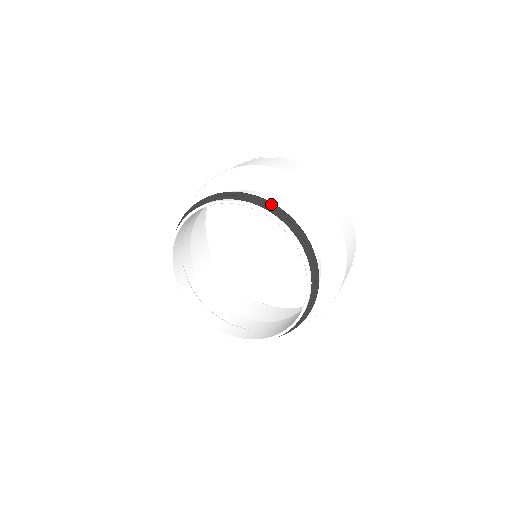
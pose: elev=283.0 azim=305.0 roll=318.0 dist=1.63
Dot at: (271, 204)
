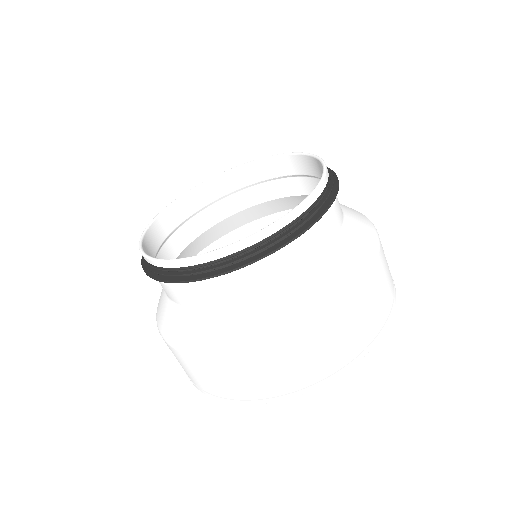
Dot at: (335, 176)
